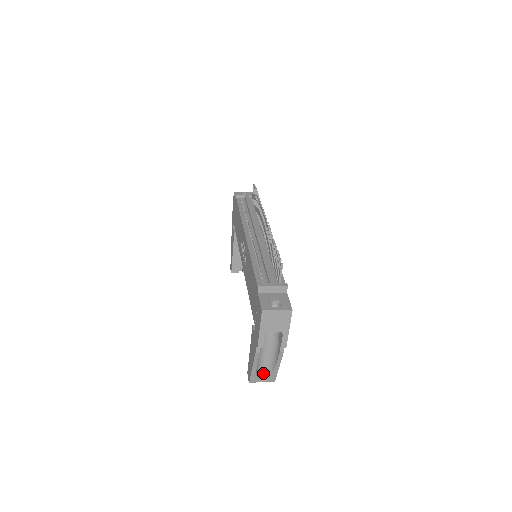
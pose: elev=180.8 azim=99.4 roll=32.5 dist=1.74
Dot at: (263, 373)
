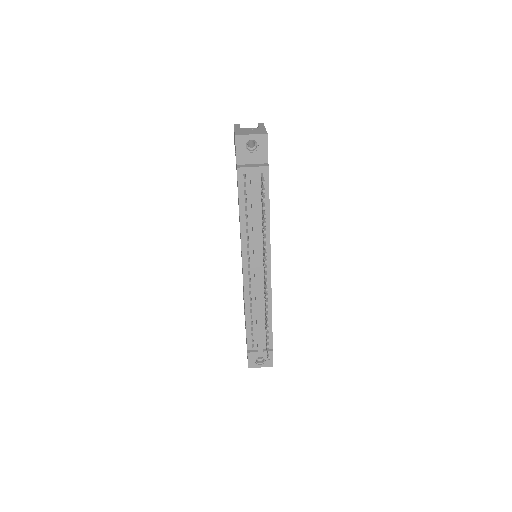
Dot at: occluded
